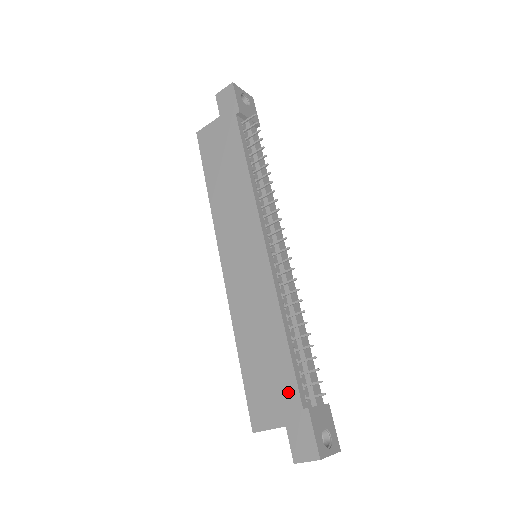
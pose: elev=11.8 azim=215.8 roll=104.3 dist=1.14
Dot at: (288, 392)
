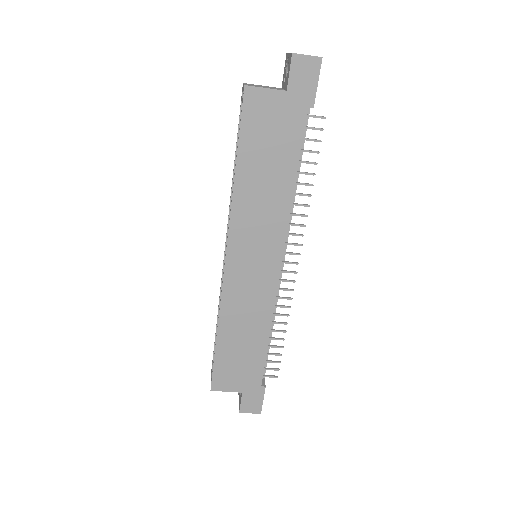
Dot at: (254, 375)
